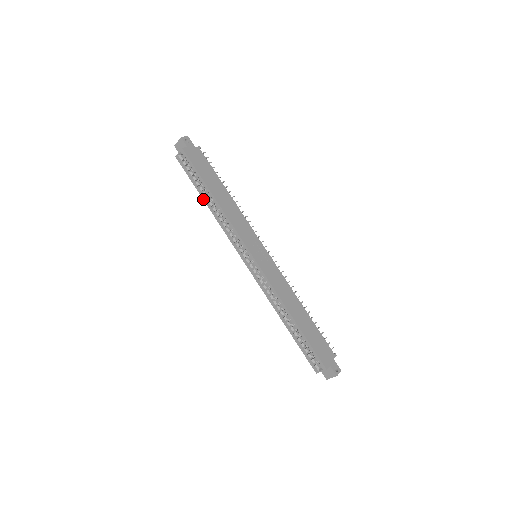
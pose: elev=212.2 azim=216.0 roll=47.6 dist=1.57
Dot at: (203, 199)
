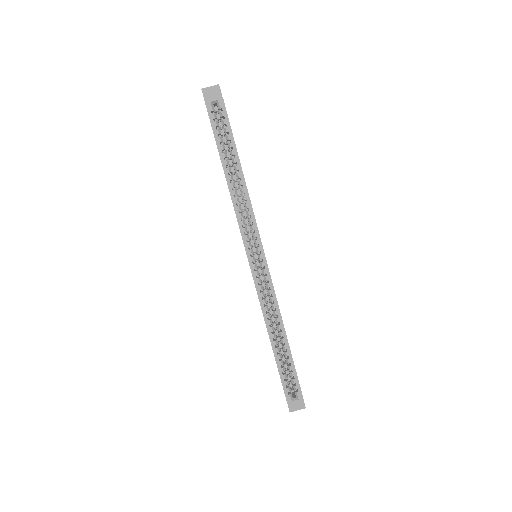
Dot at: (223, 167)
